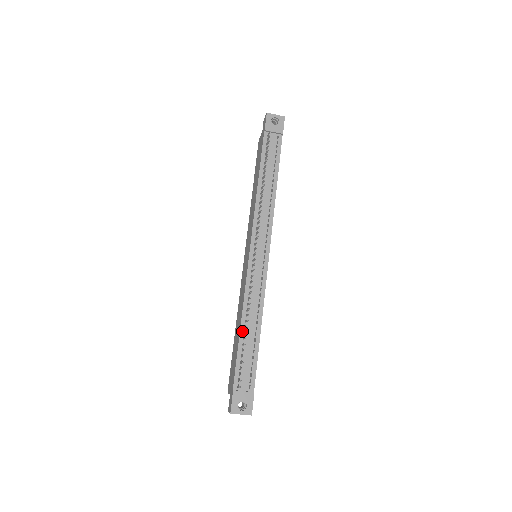
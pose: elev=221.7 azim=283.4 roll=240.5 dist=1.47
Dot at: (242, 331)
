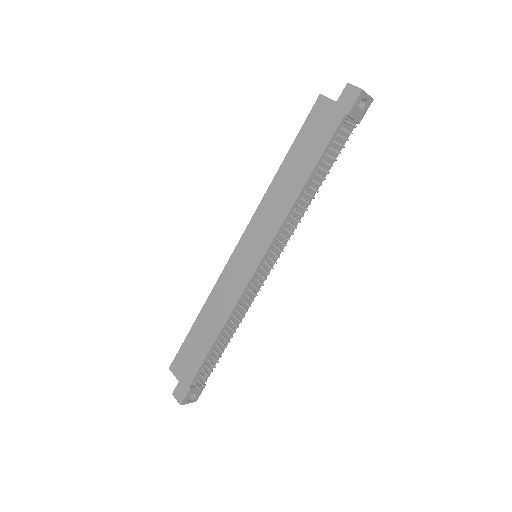
Dot at: (218, 339)
